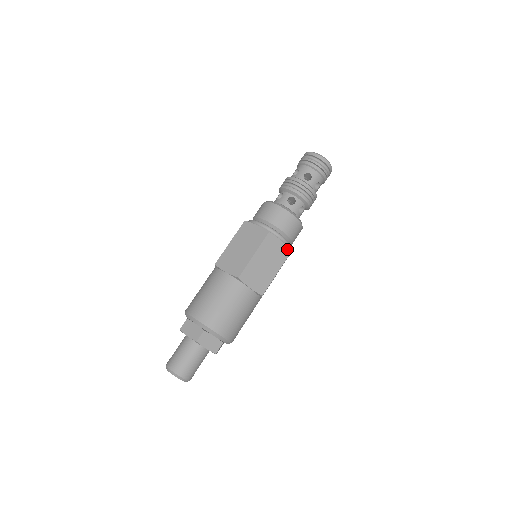
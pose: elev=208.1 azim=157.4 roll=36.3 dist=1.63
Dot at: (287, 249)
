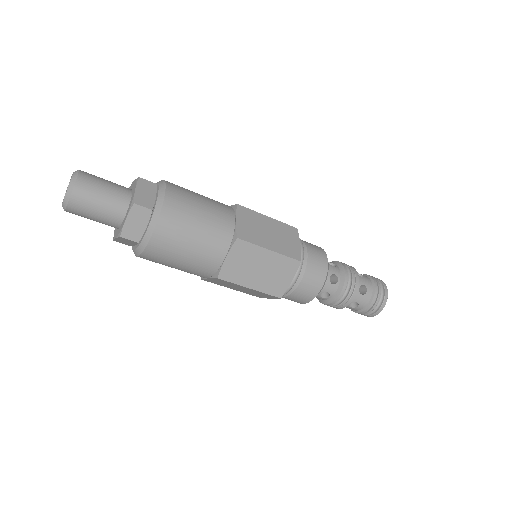
Dot at: (283, 292)
